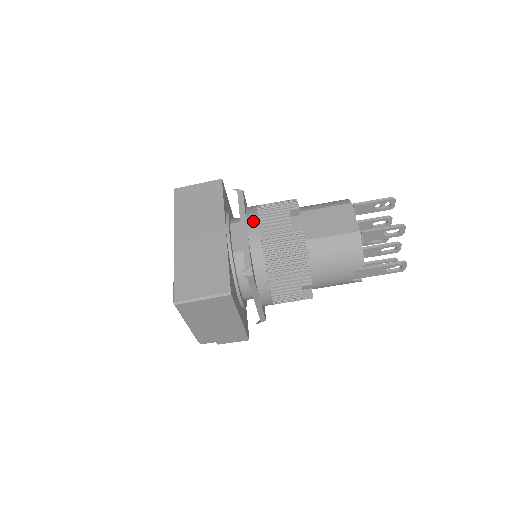
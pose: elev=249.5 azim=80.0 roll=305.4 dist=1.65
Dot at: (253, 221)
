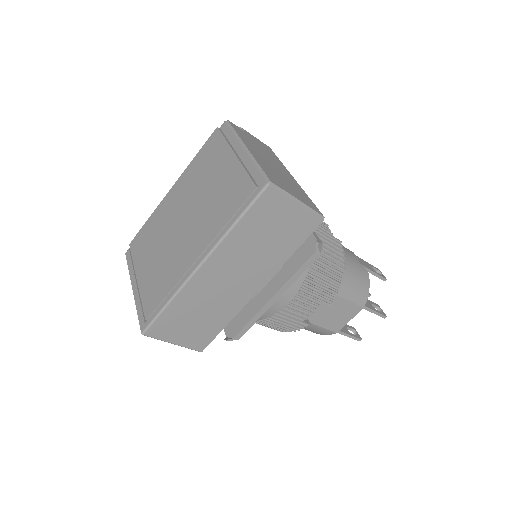
Dot at: (289, 296)
